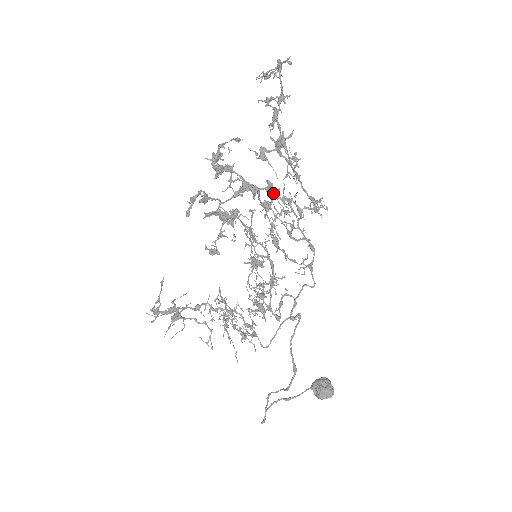
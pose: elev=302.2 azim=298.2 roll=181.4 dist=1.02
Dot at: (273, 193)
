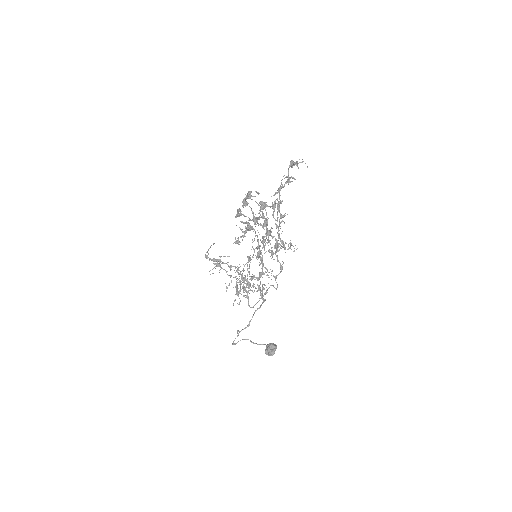
Dot at: (266, 228)
